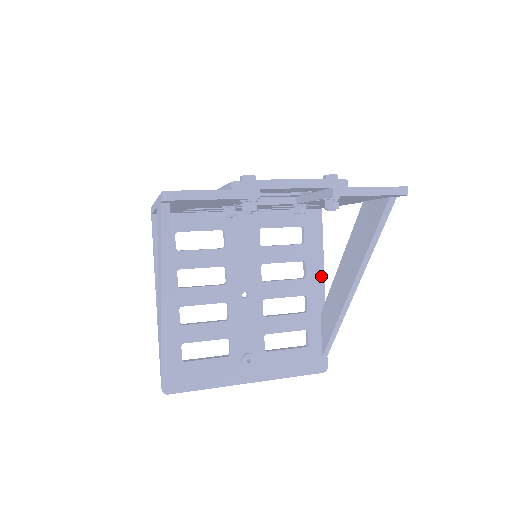
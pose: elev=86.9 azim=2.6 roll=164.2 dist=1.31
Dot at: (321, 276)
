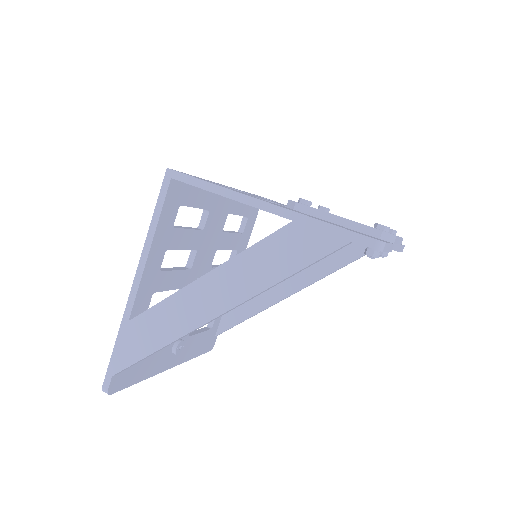
Dot at: occluded
